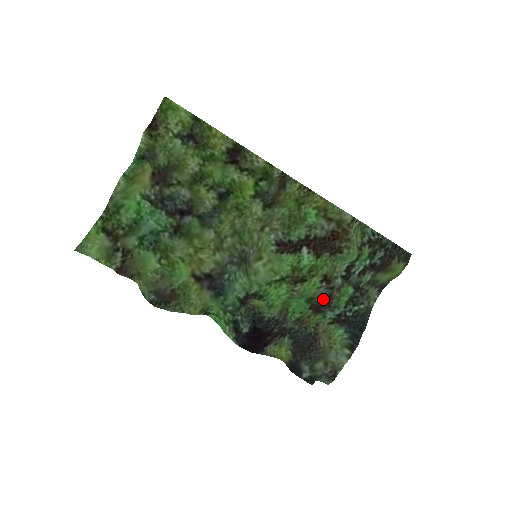
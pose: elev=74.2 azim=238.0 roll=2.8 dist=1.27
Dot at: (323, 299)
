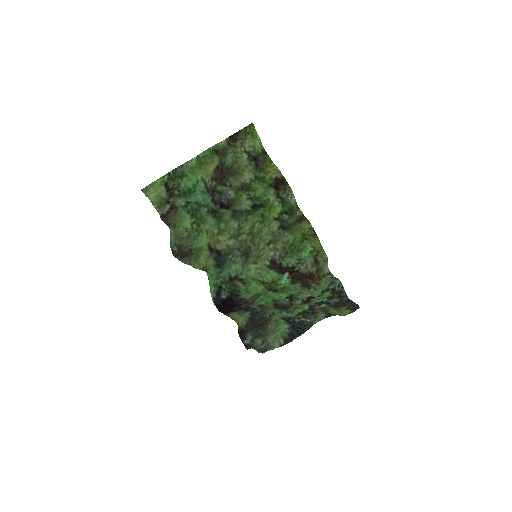
Dot at: (284, 304)
